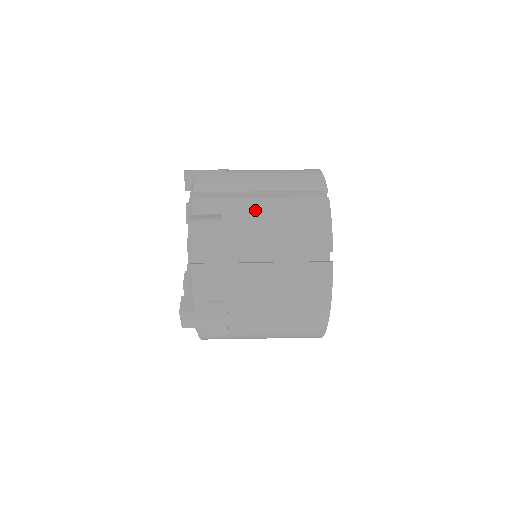
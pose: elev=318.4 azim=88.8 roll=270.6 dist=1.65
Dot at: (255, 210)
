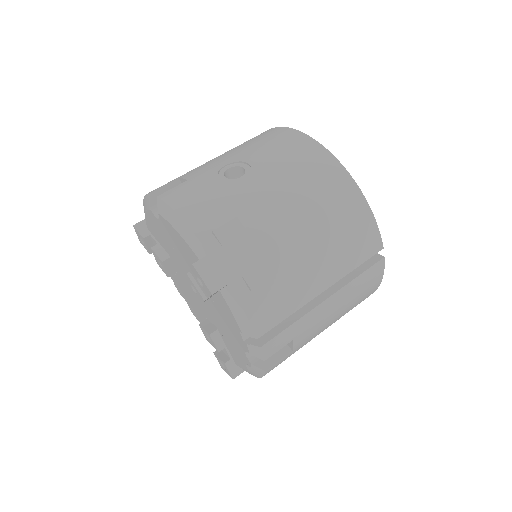
Dot at: (323, 315)
